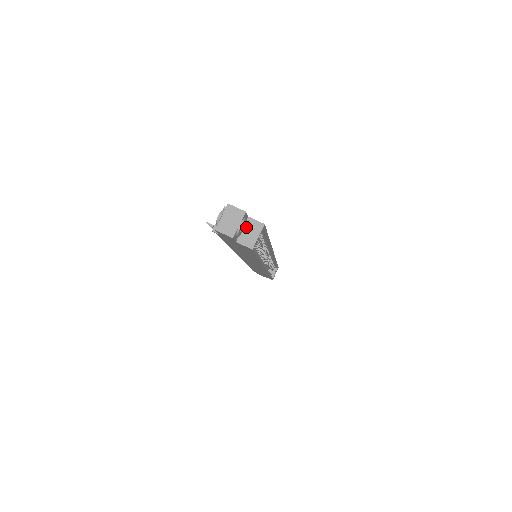
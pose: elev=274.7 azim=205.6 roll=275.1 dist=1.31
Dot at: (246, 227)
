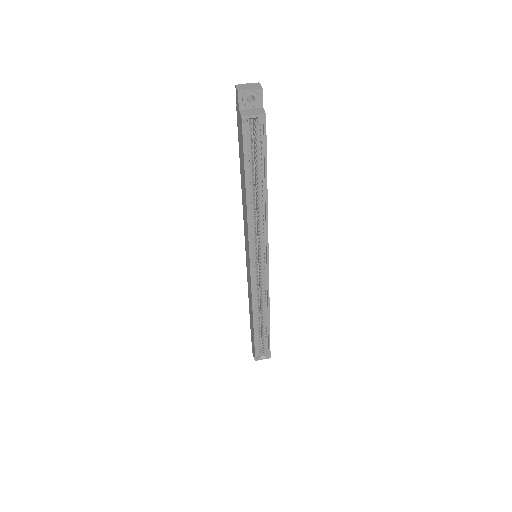
Dot at: (254, 109)
